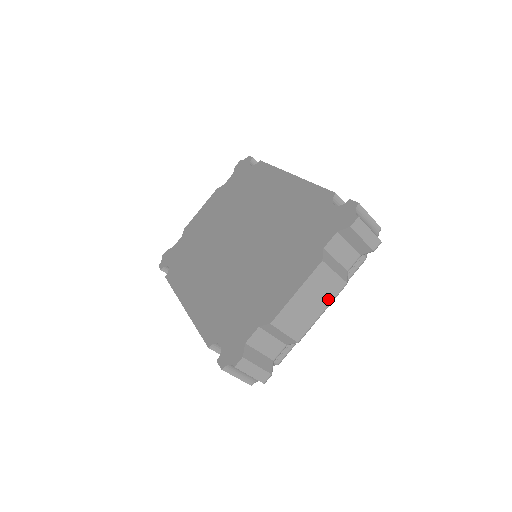
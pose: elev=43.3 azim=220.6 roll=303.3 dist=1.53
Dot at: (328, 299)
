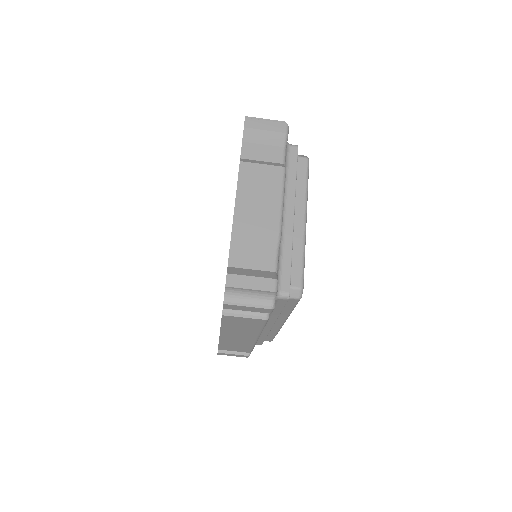
Dot at: (276, 187)
